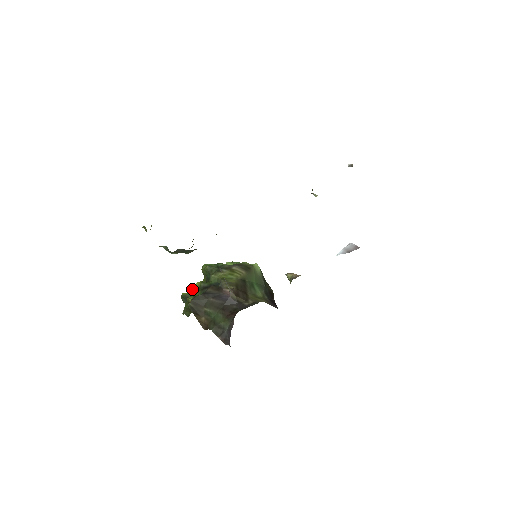
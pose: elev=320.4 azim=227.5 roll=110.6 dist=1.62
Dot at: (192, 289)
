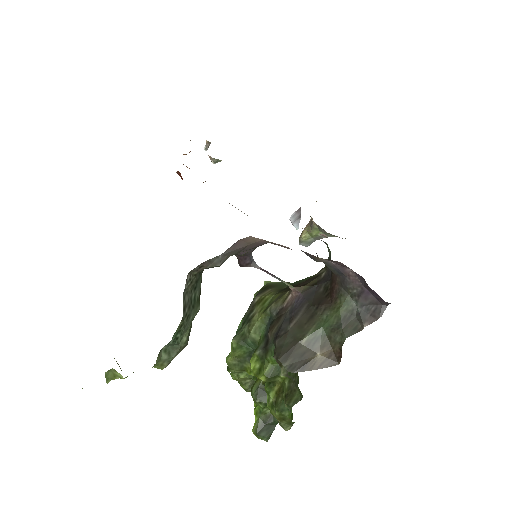
Dot at: (257, 377)
